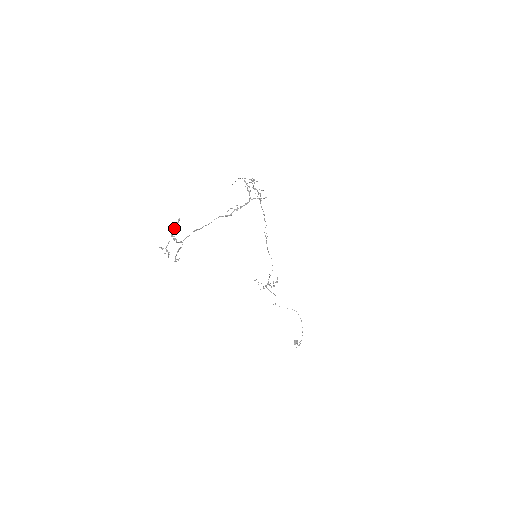
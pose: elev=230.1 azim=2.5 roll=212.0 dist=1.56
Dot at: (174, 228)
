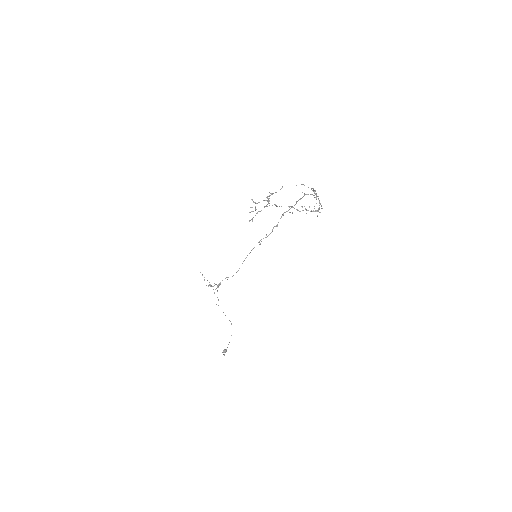
Dot at: (275, 192)
